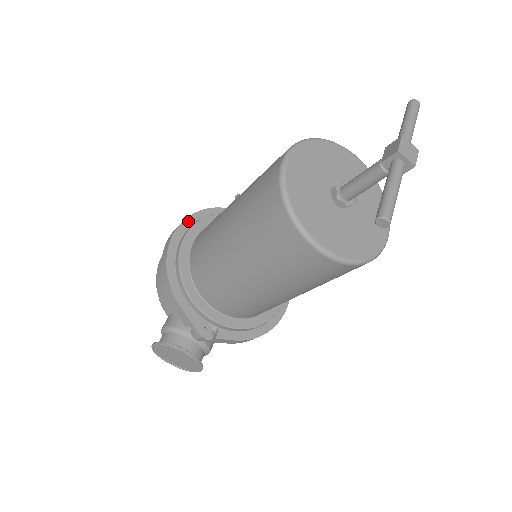
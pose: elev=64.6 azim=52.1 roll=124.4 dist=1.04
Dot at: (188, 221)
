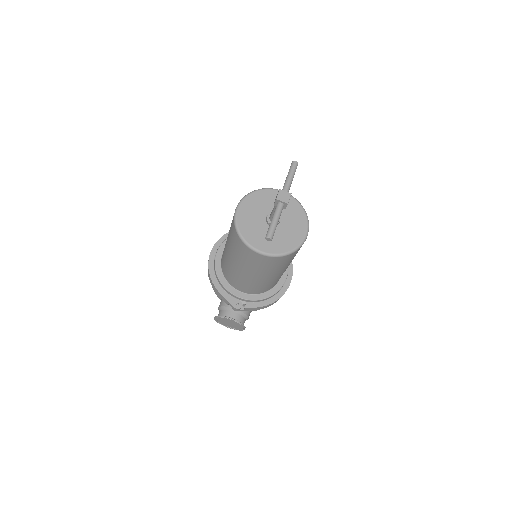
Dot at: (218, 243)
